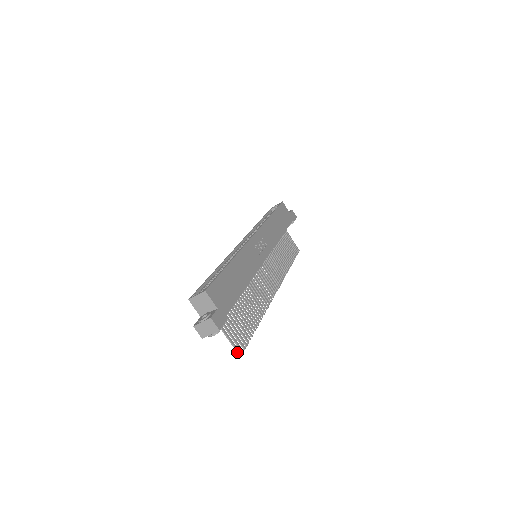
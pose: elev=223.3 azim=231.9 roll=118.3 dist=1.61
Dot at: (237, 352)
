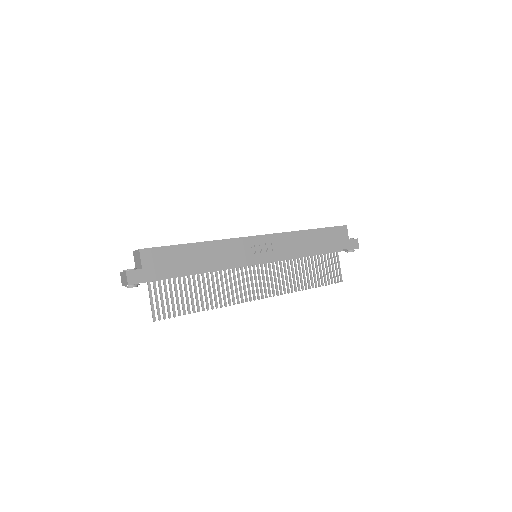
Dot at: (152, 316)
